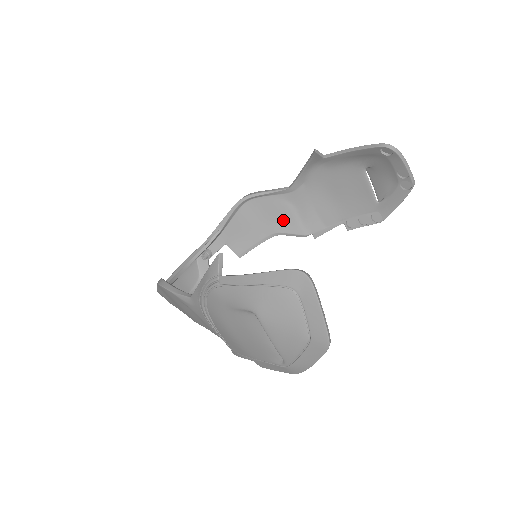
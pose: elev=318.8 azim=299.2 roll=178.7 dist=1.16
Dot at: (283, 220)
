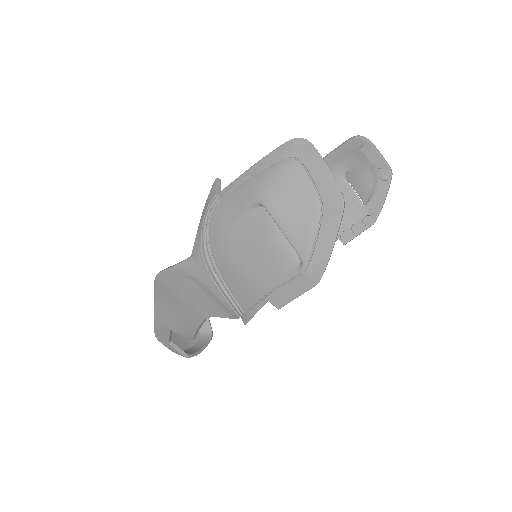
Dot at: occluded
